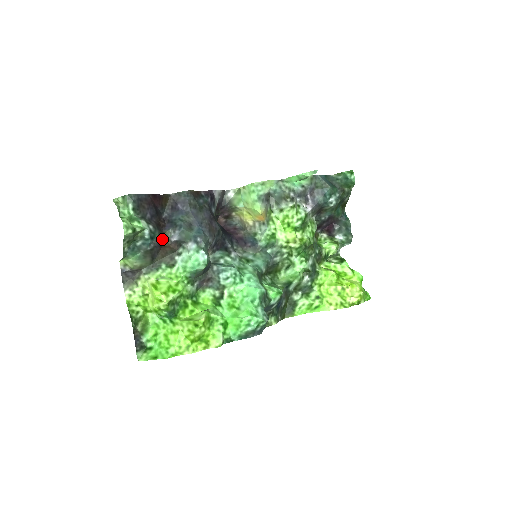
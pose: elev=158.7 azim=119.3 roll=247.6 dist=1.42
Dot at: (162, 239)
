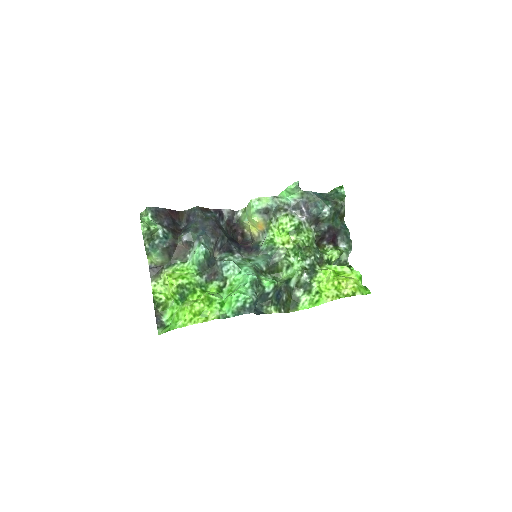
Dot at: (176, 240)
